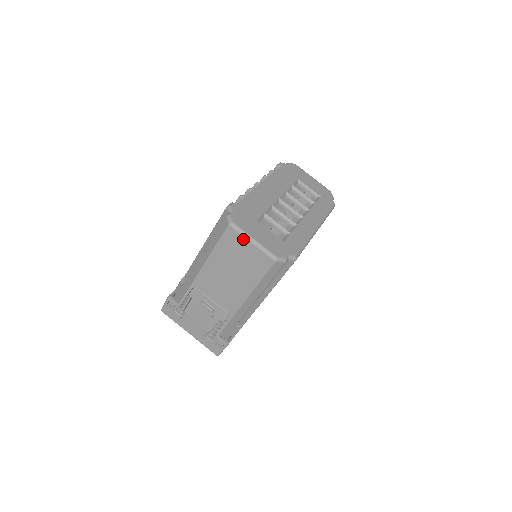
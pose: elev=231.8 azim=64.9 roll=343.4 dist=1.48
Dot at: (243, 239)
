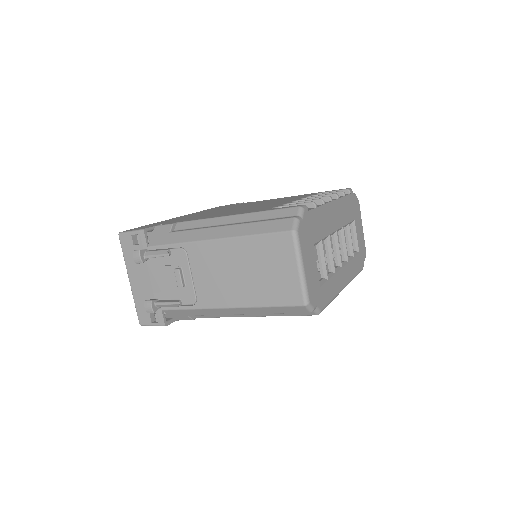
Dot at: (293, 257)
